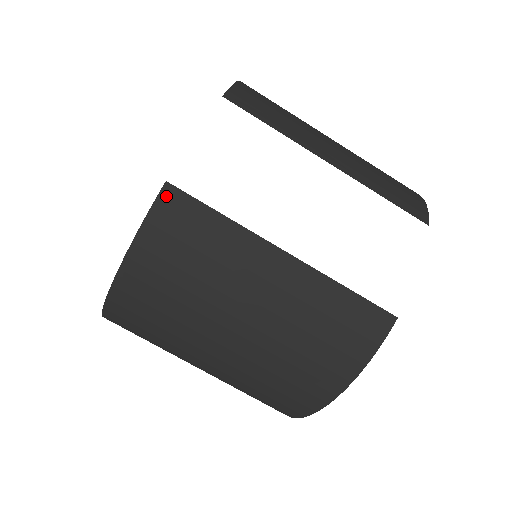
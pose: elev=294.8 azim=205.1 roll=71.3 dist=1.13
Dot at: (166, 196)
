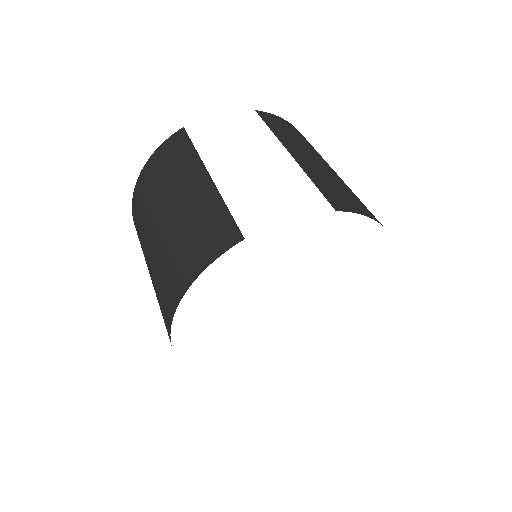
Dot at: (178, 134)
